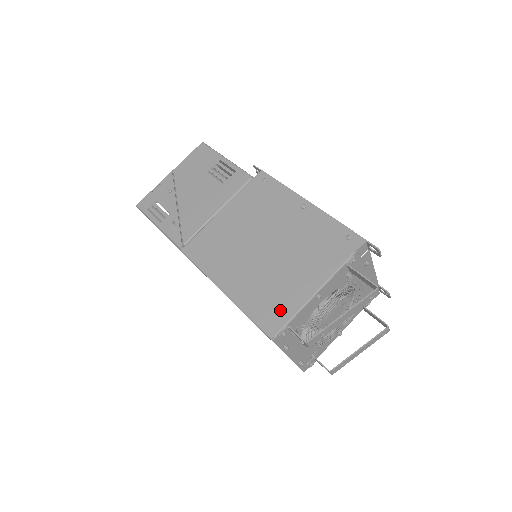
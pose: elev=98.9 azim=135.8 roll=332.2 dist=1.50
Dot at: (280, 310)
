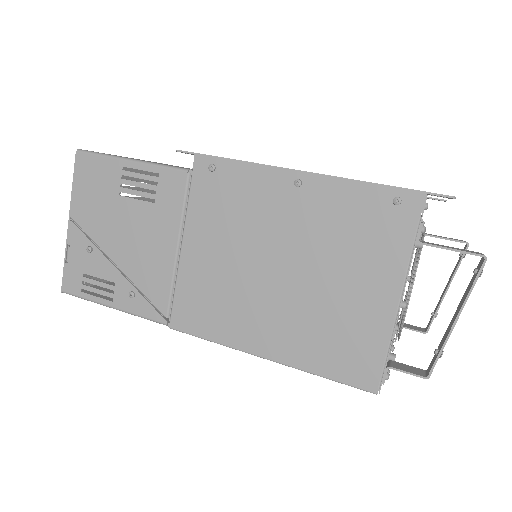
Dot at: (363, 351)
